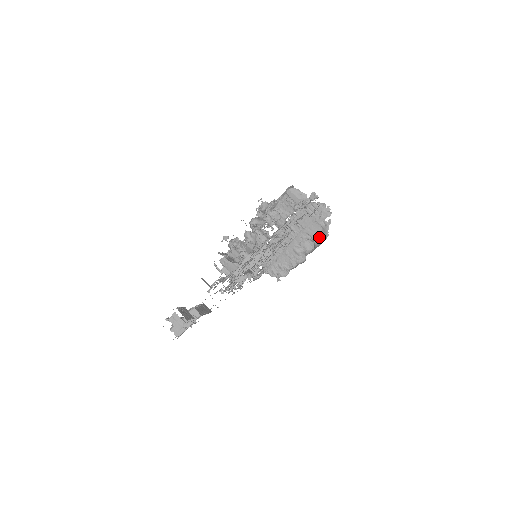
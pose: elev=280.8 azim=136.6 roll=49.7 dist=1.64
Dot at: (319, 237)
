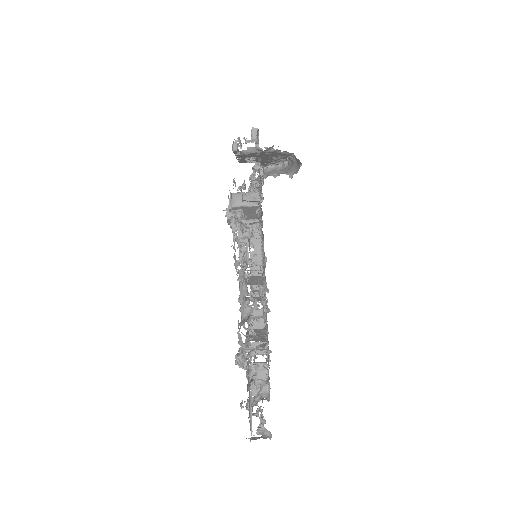
Dot at: occluded
